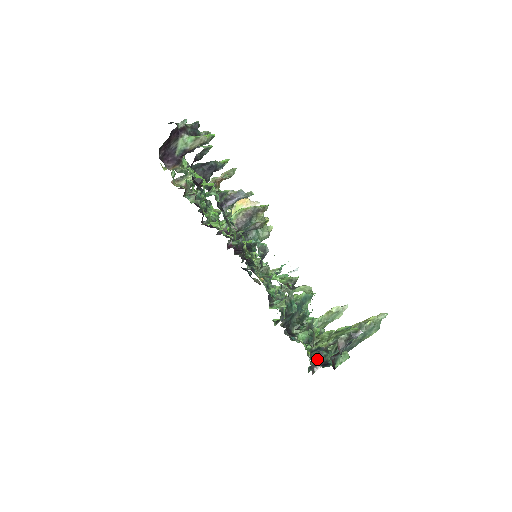
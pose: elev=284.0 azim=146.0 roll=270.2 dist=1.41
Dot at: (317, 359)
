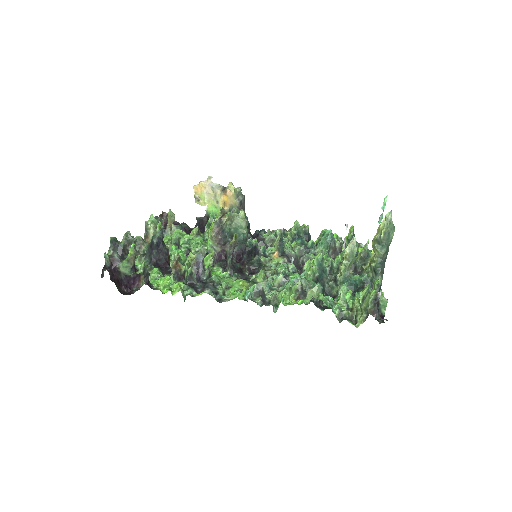
Dot at: (369, 253)
